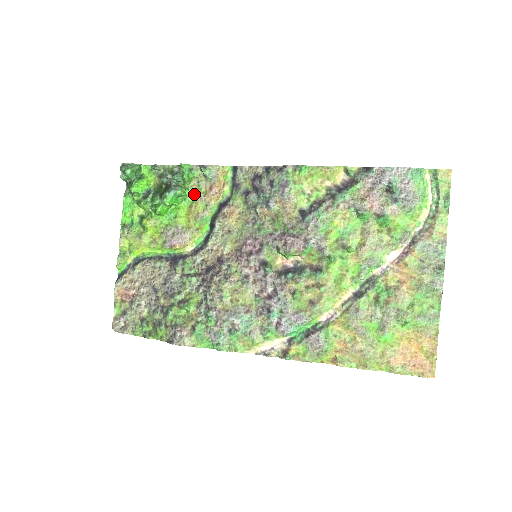
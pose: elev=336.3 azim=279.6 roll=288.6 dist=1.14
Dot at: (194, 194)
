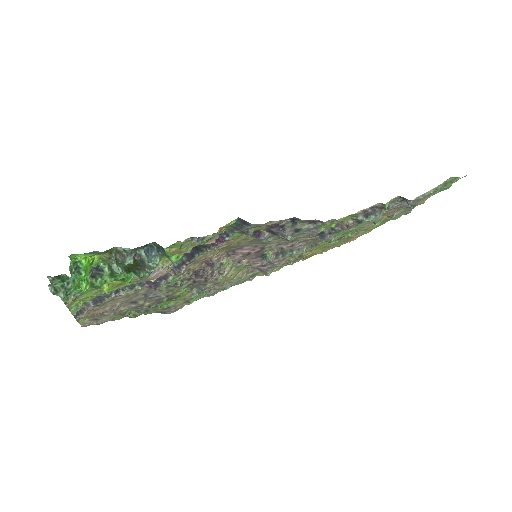
Dot at: (173, 245)
